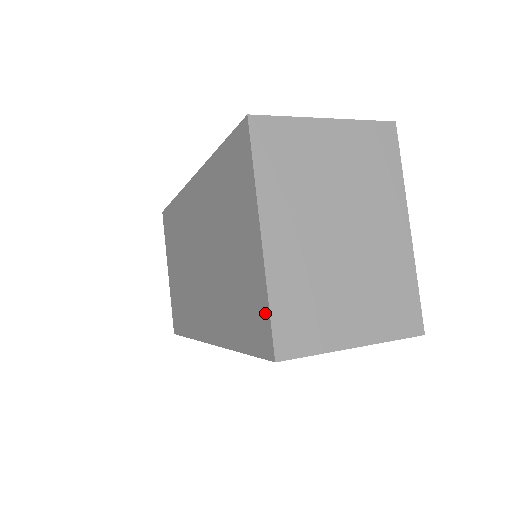
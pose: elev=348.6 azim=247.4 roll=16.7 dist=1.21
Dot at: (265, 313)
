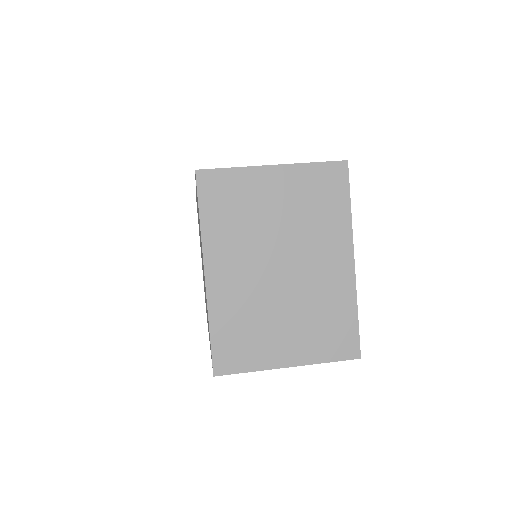
Dot at: occluded
